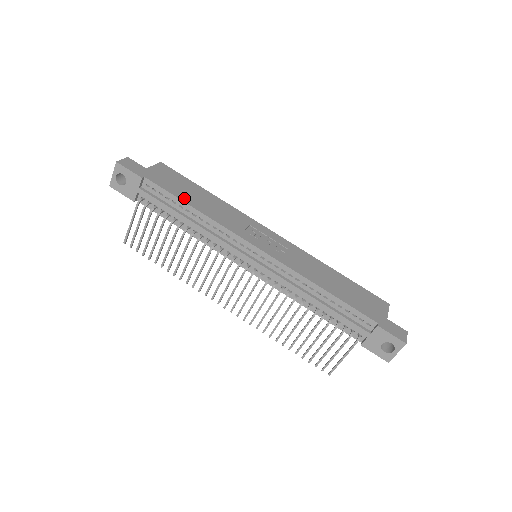
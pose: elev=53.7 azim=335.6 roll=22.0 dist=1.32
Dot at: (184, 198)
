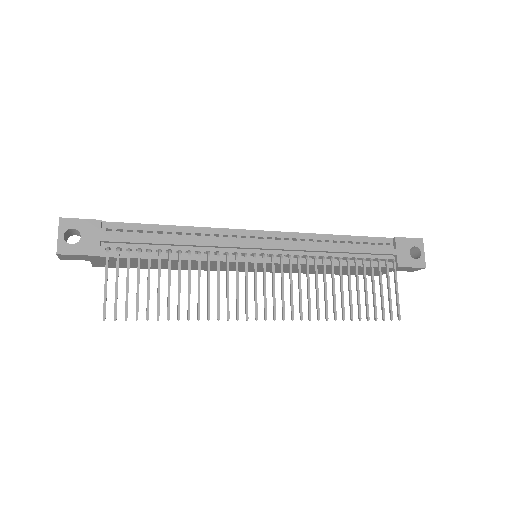
Dot at: (157, 226)
